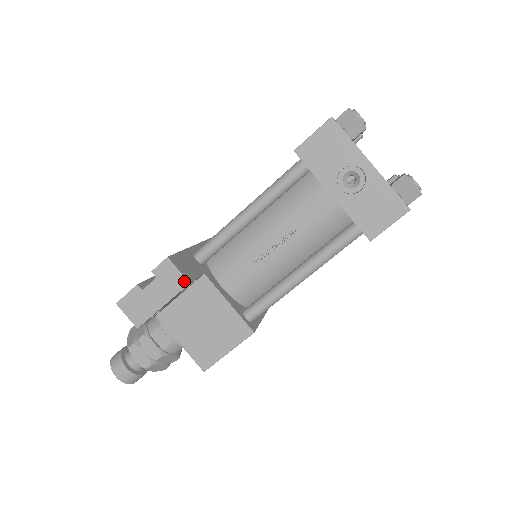
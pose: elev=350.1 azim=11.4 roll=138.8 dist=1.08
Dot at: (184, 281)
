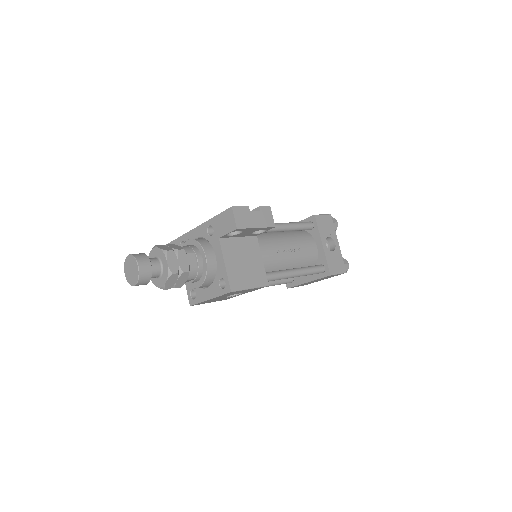
Dot at: (273, 224)
